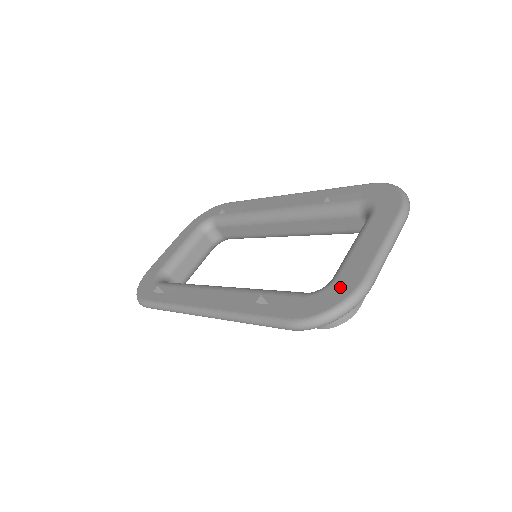
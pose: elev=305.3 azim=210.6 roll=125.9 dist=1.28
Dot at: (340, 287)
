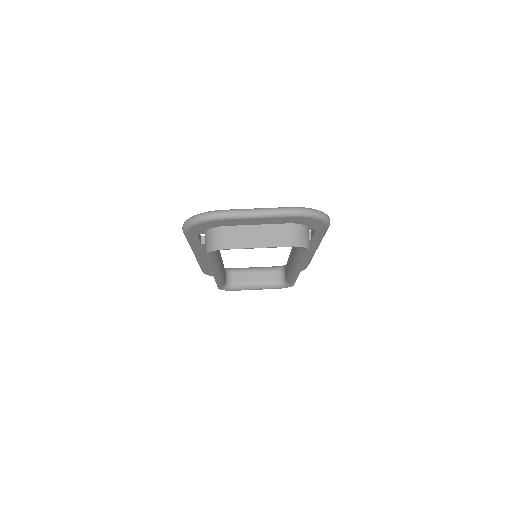
Dot at: occluded
